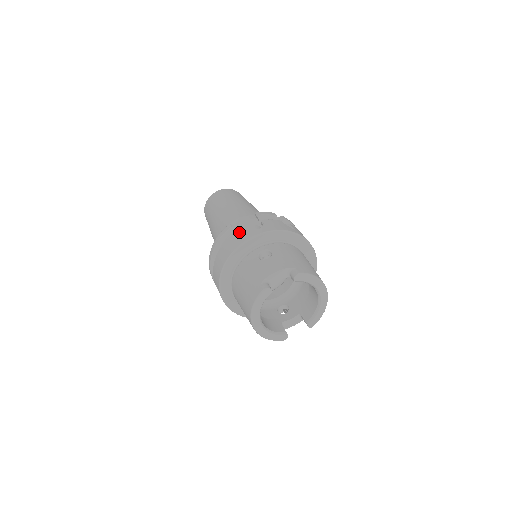
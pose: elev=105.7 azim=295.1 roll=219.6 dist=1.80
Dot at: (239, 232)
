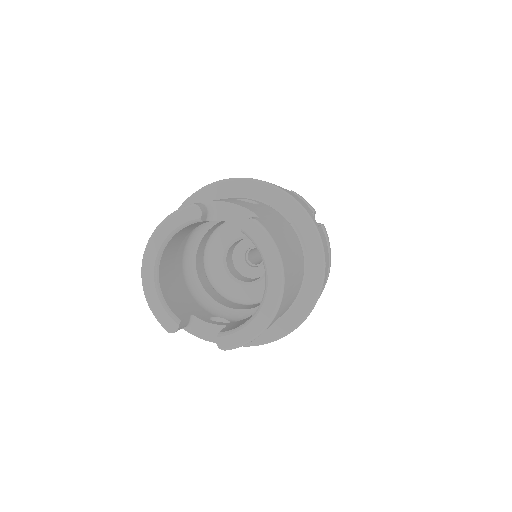
Dot at: occluded
